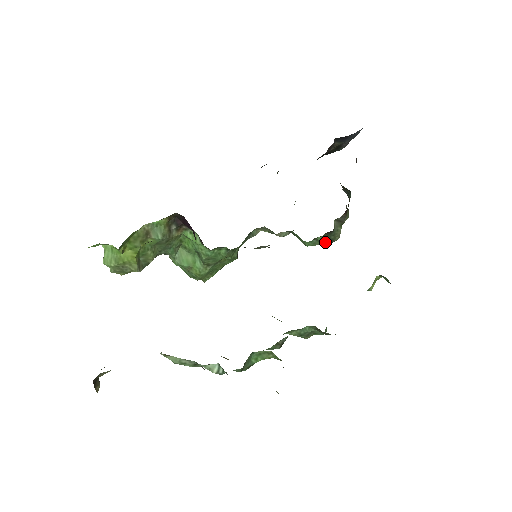
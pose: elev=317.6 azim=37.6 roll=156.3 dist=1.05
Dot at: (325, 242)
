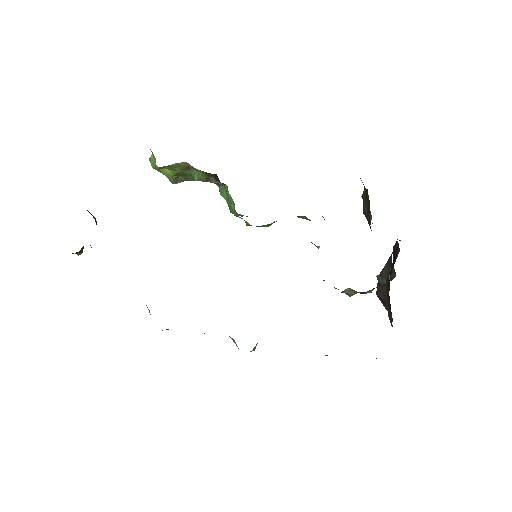
Dot at: (336, 288)
